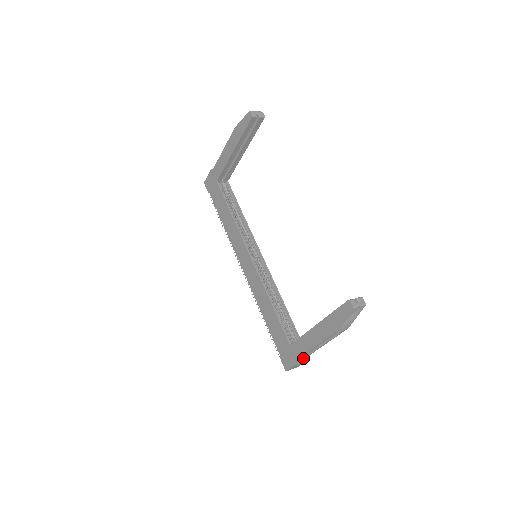
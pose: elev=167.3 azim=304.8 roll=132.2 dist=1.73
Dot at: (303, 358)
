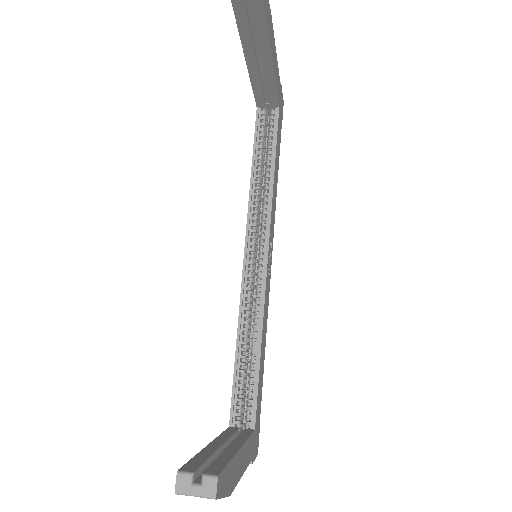
Dot at: occluded
